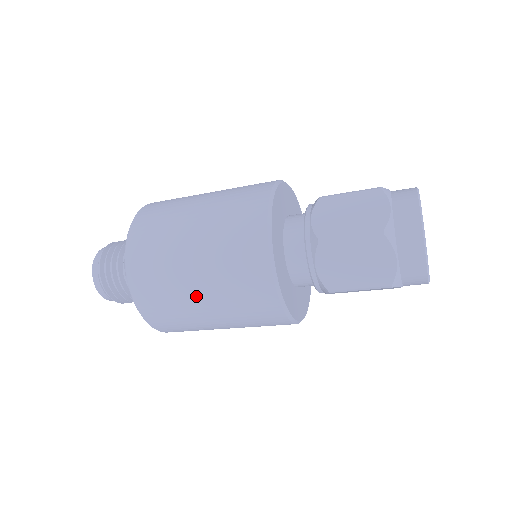
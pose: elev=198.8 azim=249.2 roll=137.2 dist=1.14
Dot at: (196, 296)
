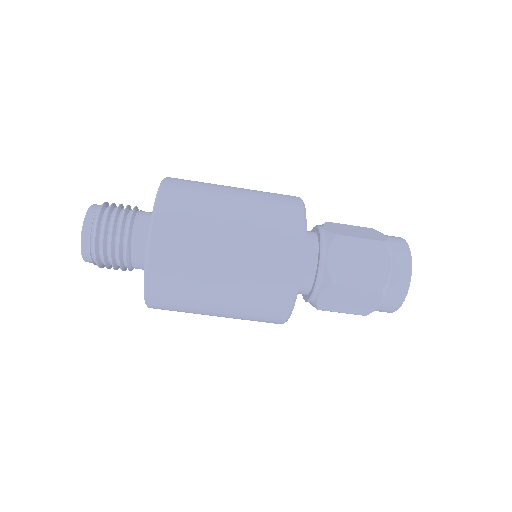
Dot at: (223, 241)
